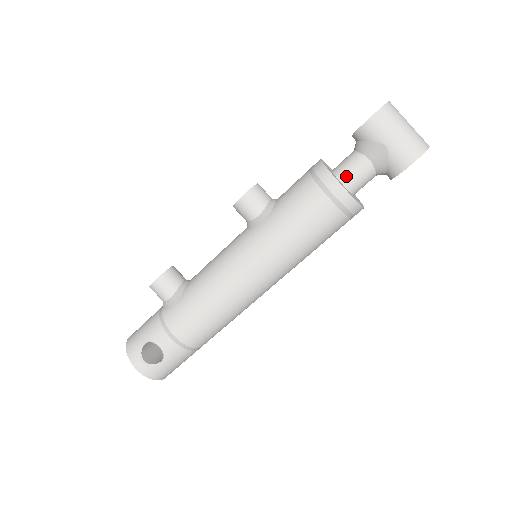
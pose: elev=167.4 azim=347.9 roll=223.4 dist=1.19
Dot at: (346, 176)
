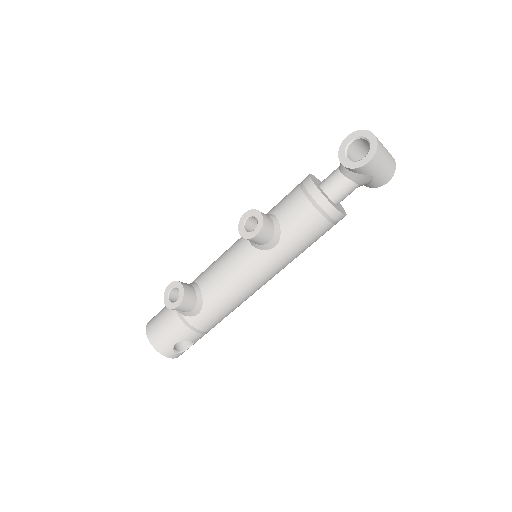
Dot at: (339, 198)
